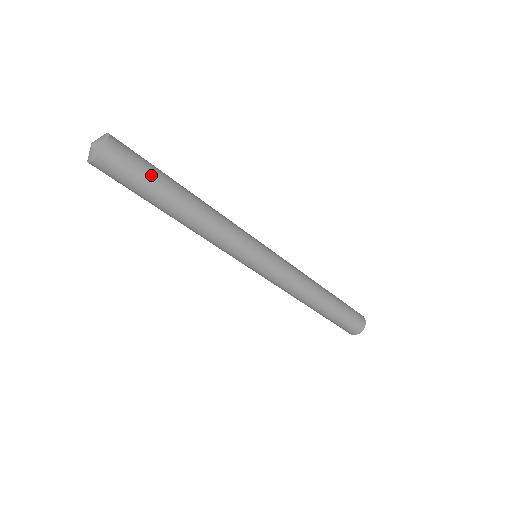
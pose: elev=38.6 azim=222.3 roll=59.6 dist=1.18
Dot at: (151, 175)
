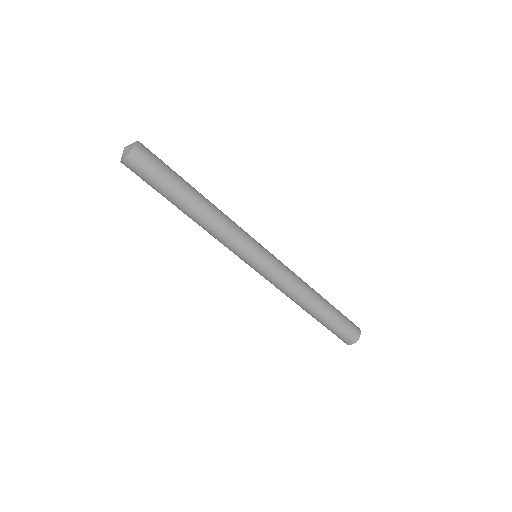
Dot at: (169, 174)
